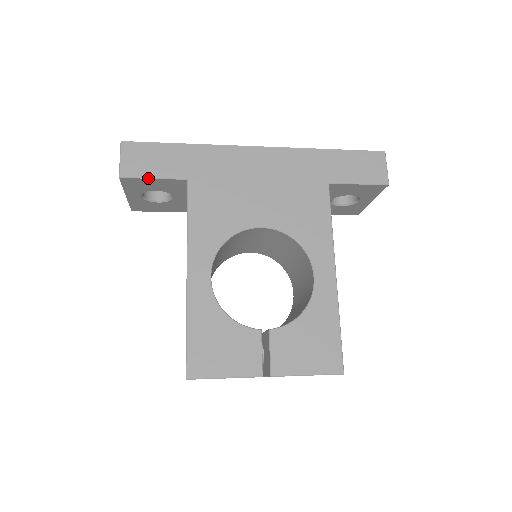
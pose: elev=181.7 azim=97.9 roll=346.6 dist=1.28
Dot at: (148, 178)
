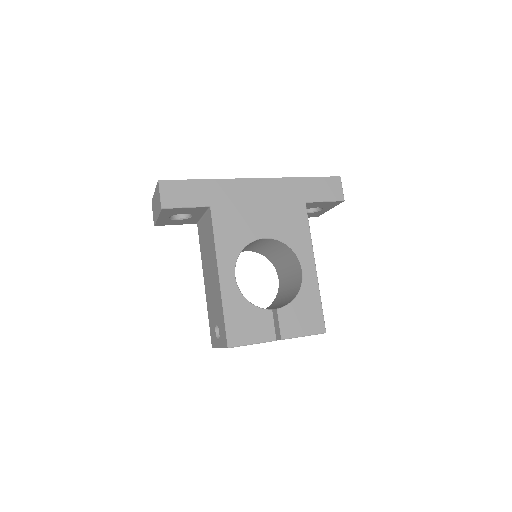
Dot at: (182, 208)
